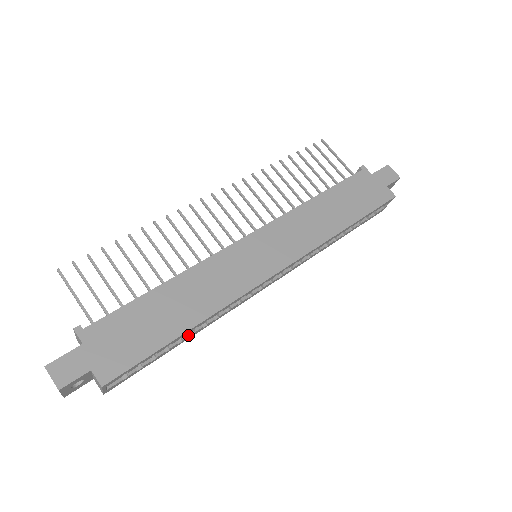
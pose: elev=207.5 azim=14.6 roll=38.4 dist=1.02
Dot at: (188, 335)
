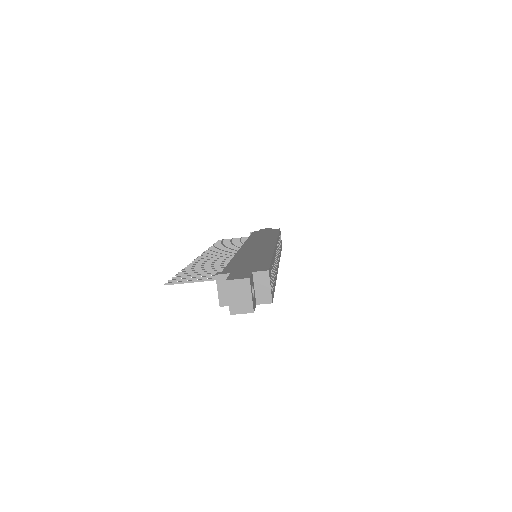
Dot at: (274, 275)
